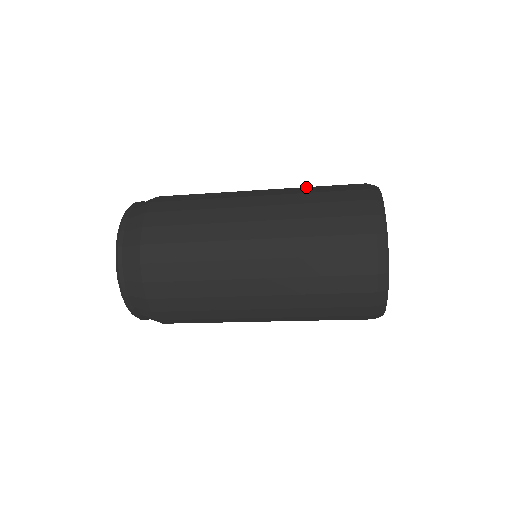
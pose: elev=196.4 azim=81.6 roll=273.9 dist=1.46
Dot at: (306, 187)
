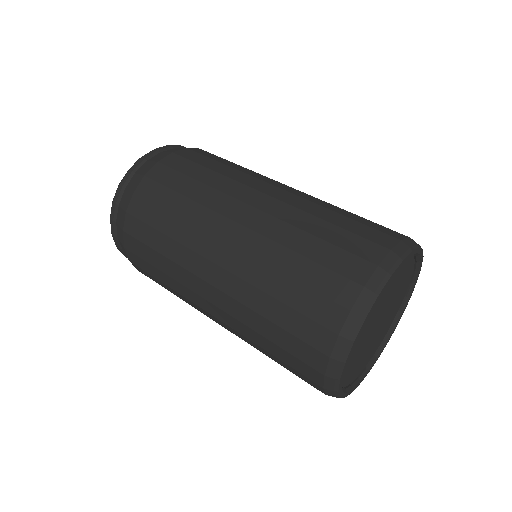
Dot at: (266, 291)
